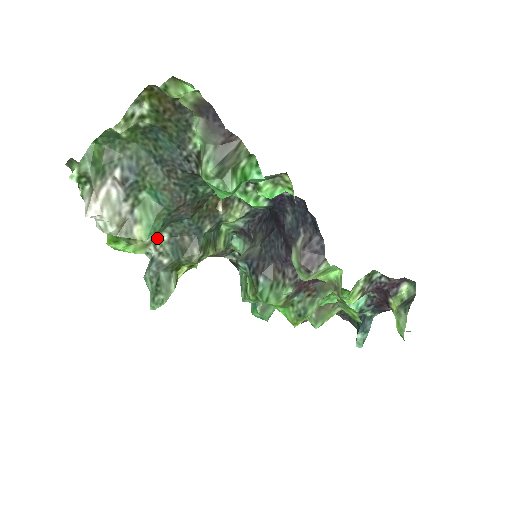
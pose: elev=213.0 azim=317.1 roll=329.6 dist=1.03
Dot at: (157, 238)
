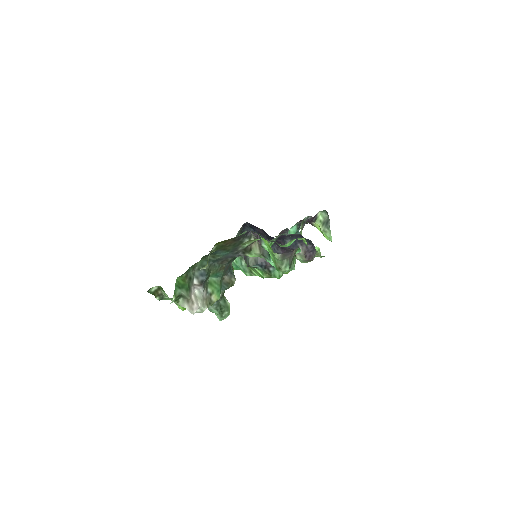
Dot at: occluded
